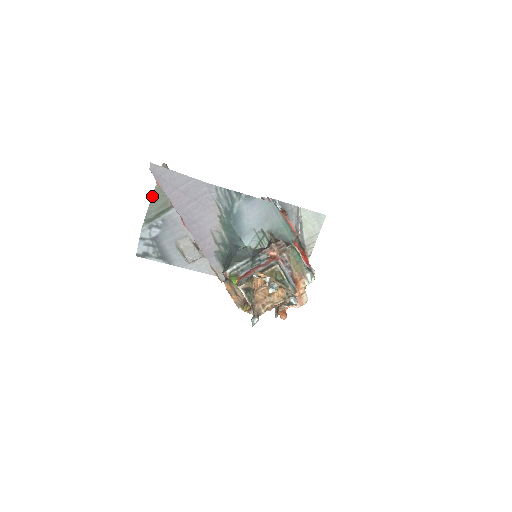
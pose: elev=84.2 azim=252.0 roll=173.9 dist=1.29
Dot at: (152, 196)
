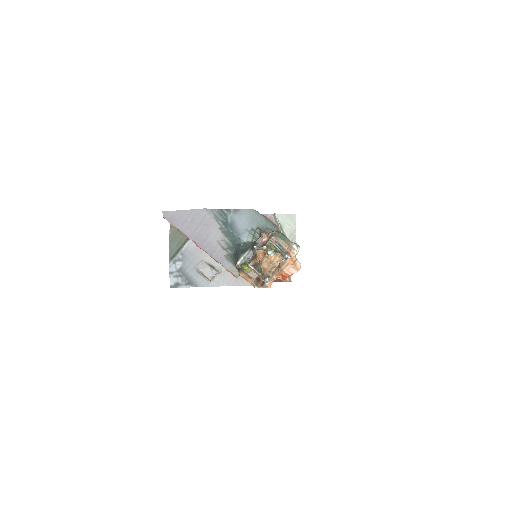
Dot at: (169, 240)
